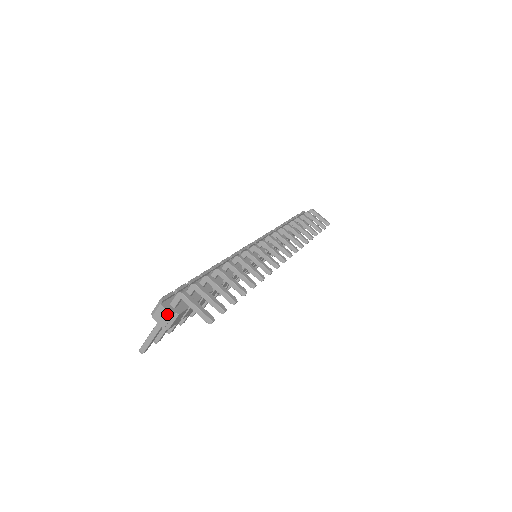
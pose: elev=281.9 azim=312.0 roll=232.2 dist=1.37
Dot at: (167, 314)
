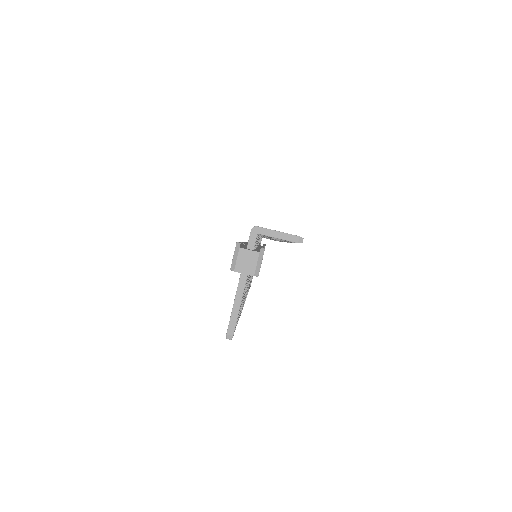
Dot at: (252, 254)
